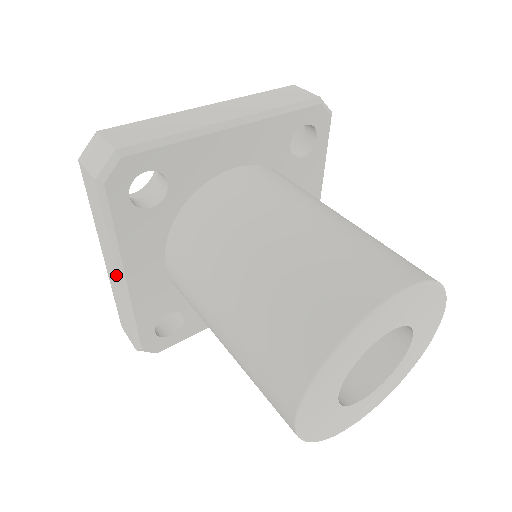
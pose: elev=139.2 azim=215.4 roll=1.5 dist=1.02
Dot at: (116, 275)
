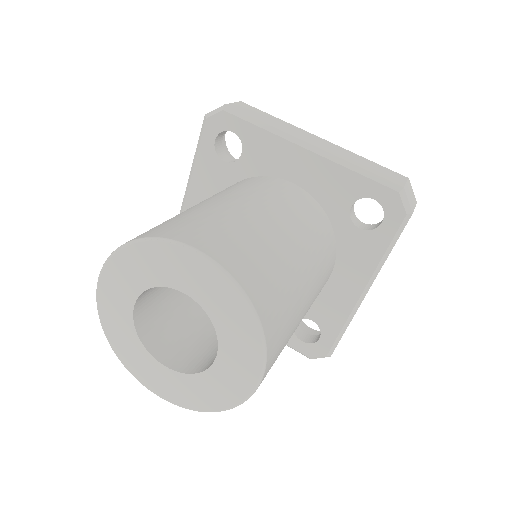
Dot at: occluded
